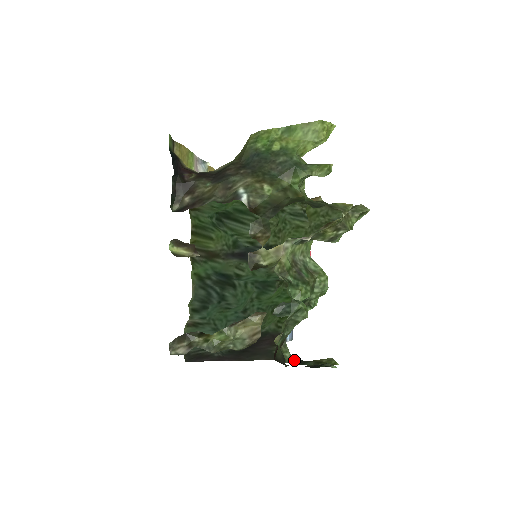
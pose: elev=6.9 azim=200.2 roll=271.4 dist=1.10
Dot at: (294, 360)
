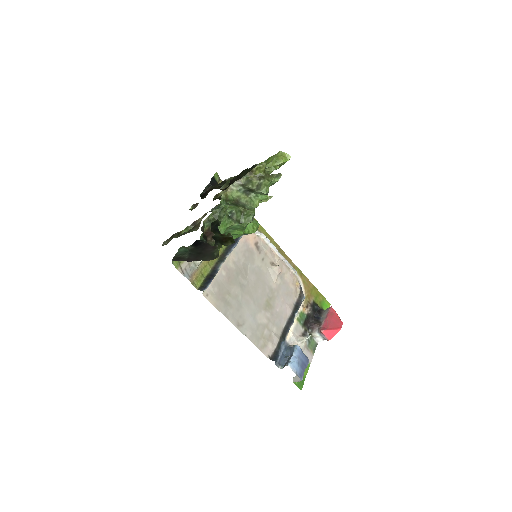
Dot at: occluded
